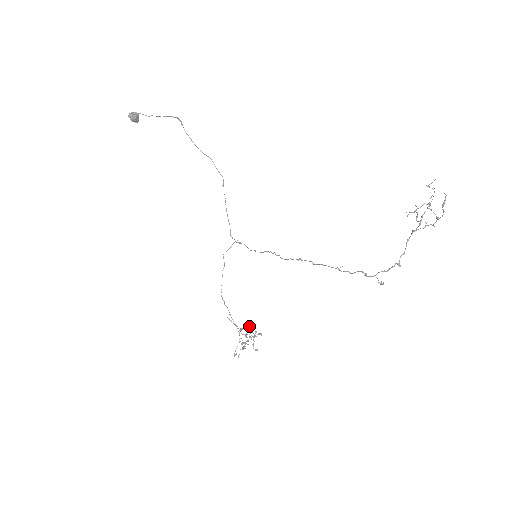
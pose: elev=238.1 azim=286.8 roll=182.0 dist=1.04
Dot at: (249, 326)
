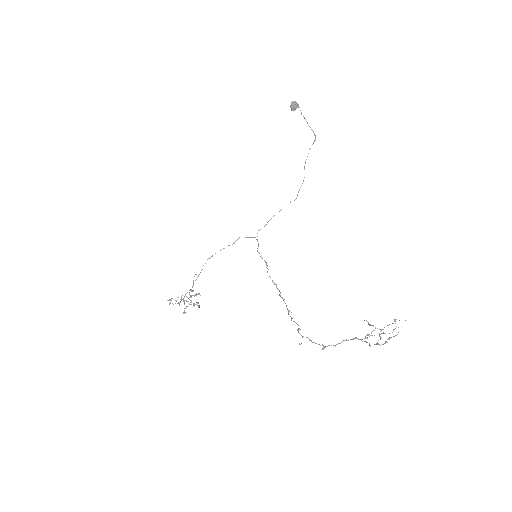
Dot at: (199, 294)
